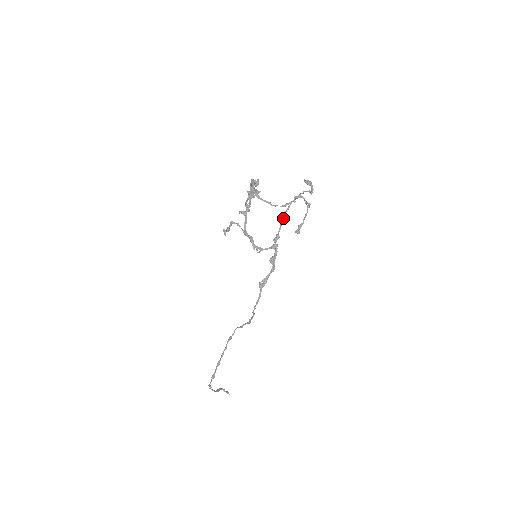
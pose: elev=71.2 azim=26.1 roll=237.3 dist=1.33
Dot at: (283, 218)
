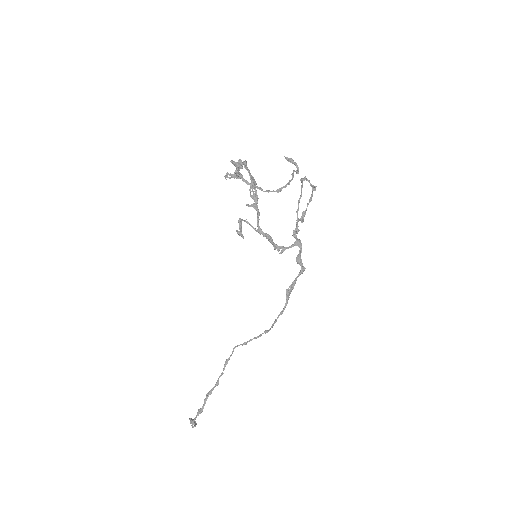
Dot at: occluded
